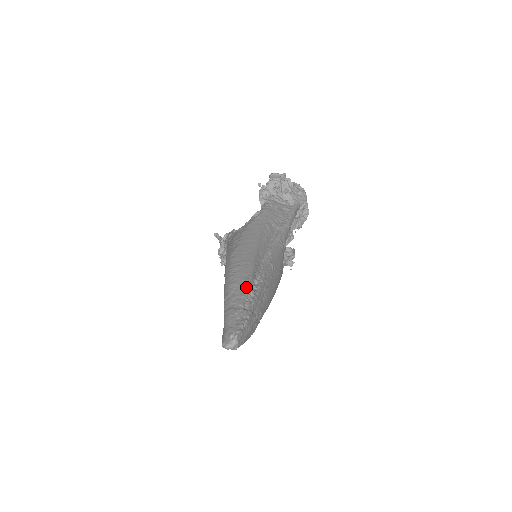
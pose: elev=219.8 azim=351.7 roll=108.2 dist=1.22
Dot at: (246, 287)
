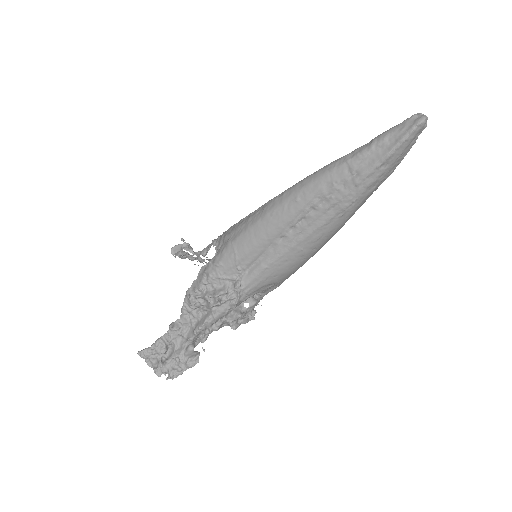
Dot at: occluded
